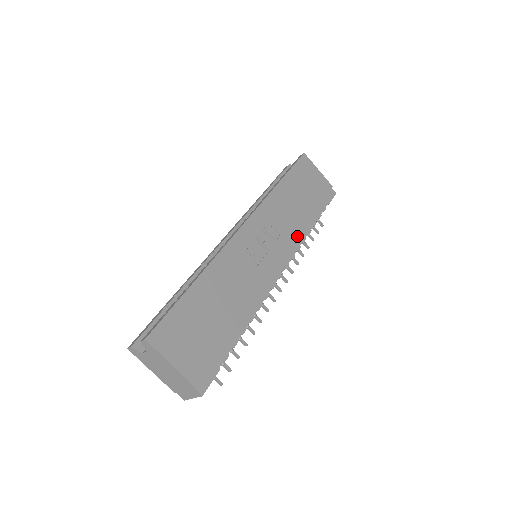
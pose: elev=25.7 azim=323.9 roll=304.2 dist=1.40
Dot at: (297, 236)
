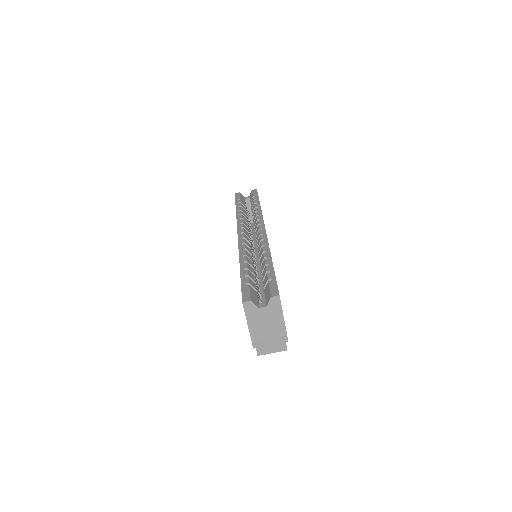
Dot at: occluded
